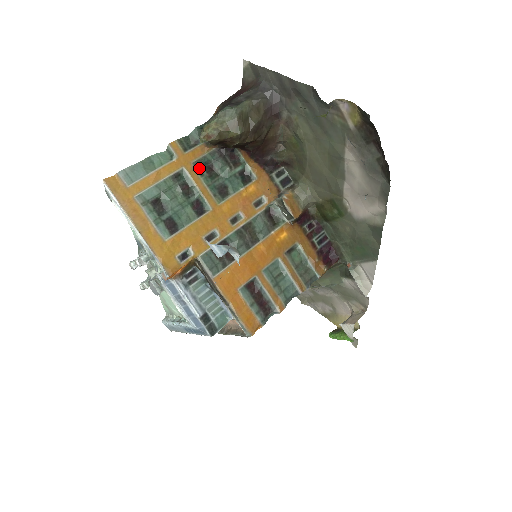
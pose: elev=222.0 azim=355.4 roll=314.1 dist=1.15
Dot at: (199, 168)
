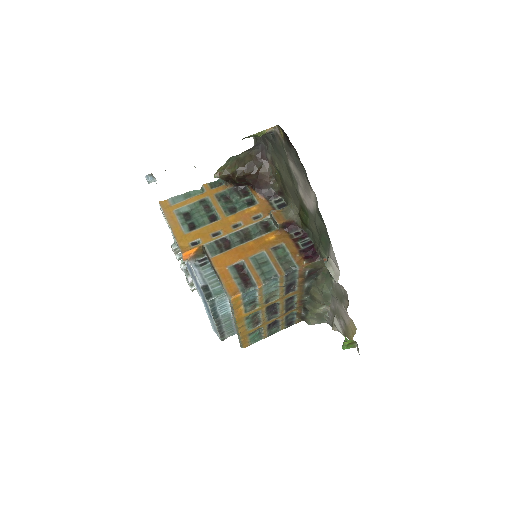
Dot at: (219, 197)
